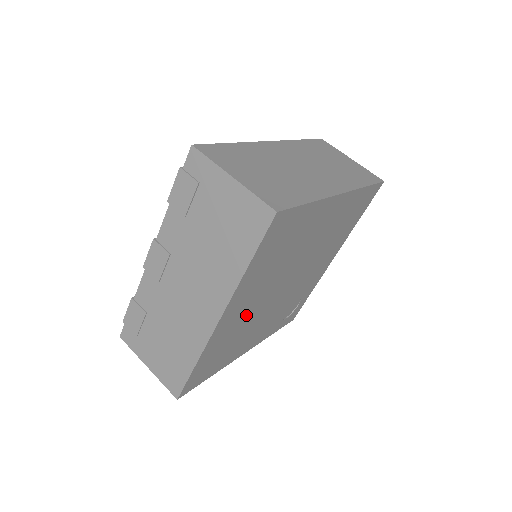
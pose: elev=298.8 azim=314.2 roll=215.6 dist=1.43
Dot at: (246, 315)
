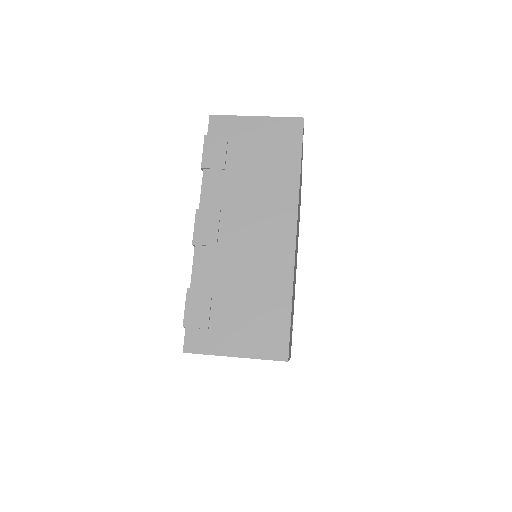
Dot at: occluded
